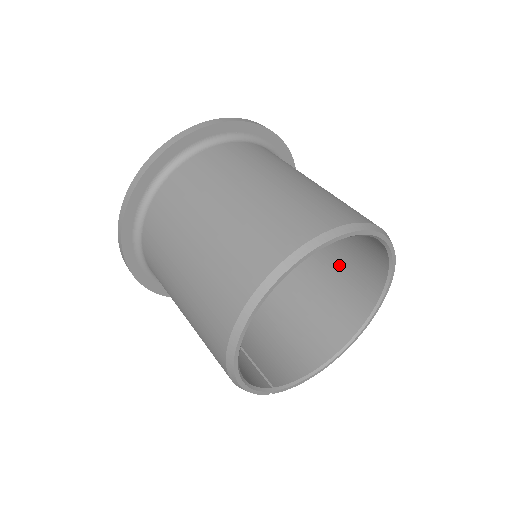
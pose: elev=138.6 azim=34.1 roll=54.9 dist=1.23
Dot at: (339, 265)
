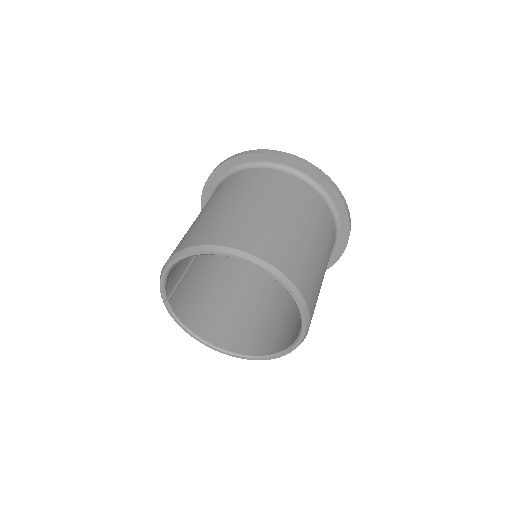
Dot at: (273, 321)
